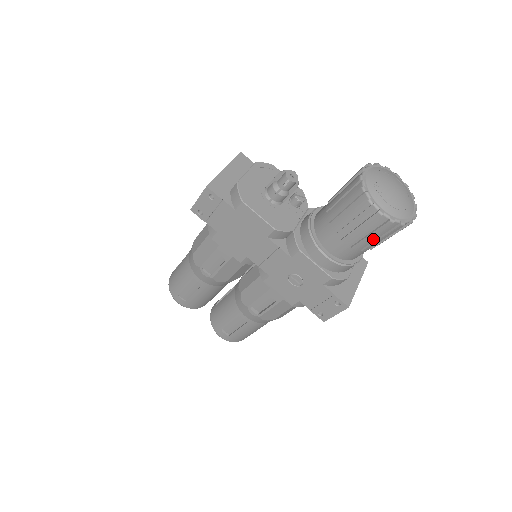
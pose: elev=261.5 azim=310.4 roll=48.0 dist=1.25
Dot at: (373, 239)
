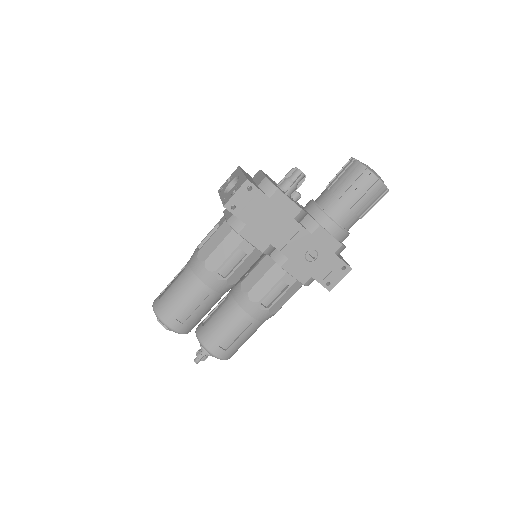
Dot at: (369, 206)
